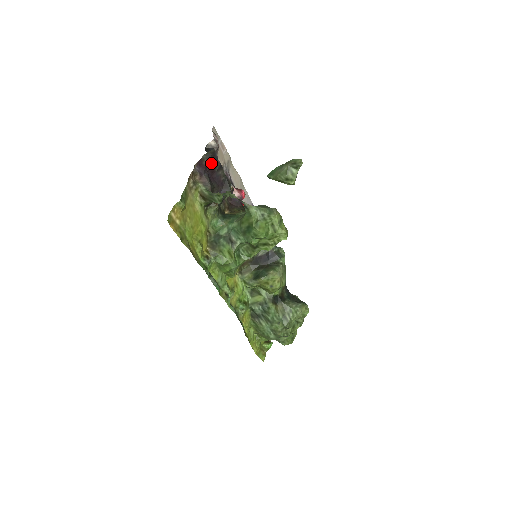
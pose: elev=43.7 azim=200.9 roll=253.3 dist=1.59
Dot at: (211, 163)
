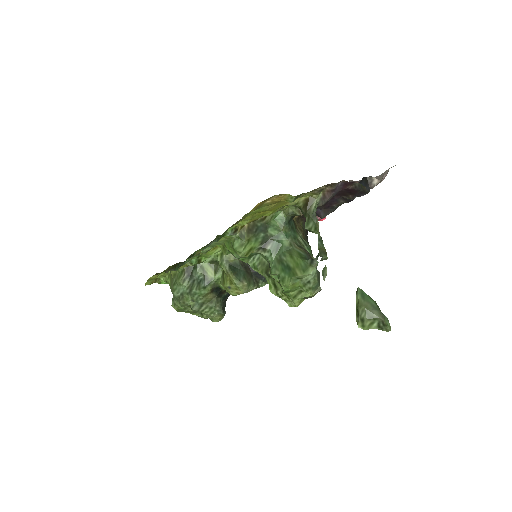
Dot at: (351, 191)
